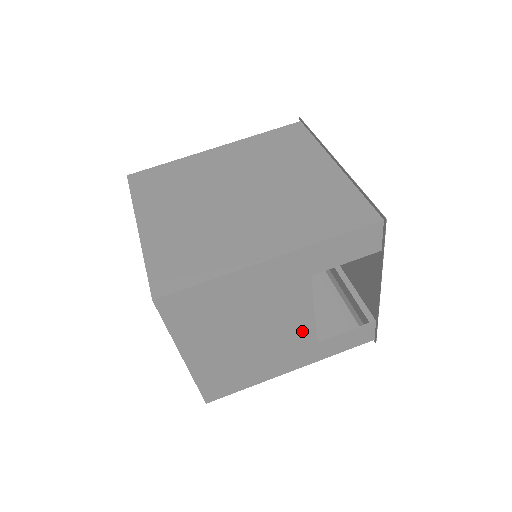
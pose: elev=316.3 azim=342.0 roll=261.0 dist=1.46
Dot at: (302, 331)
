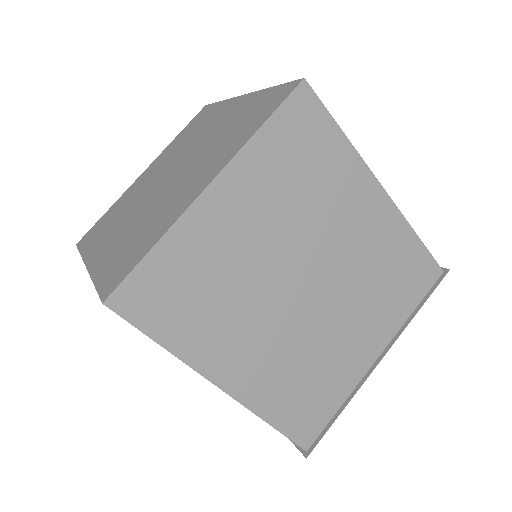
Dot at: occluded
